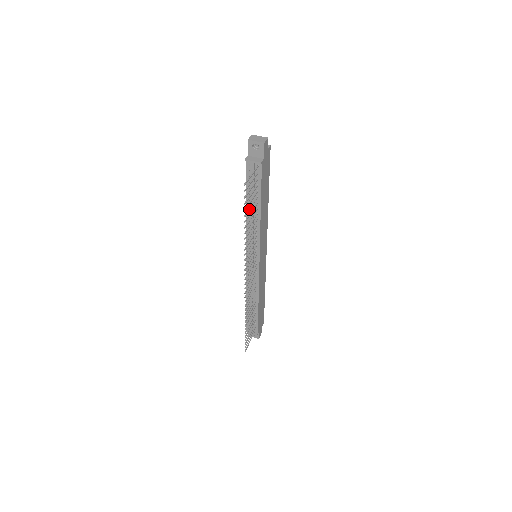
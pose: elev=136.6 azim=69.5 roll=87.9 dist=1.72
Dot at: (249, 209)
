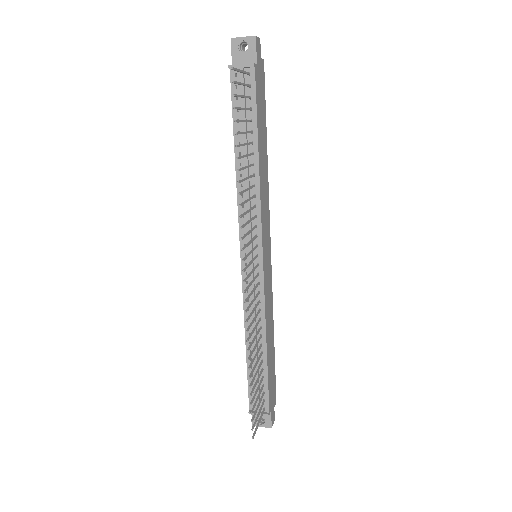
Dot at: occluded
